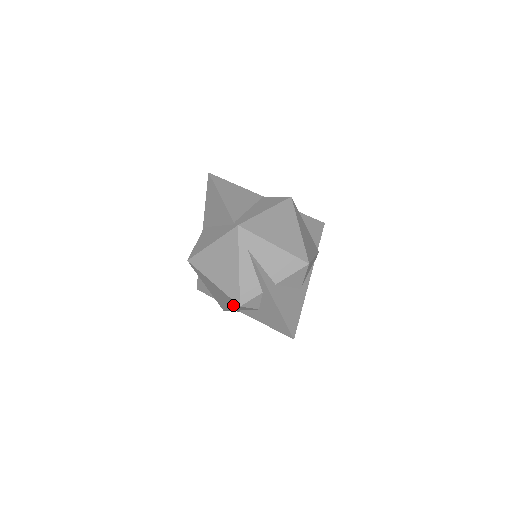
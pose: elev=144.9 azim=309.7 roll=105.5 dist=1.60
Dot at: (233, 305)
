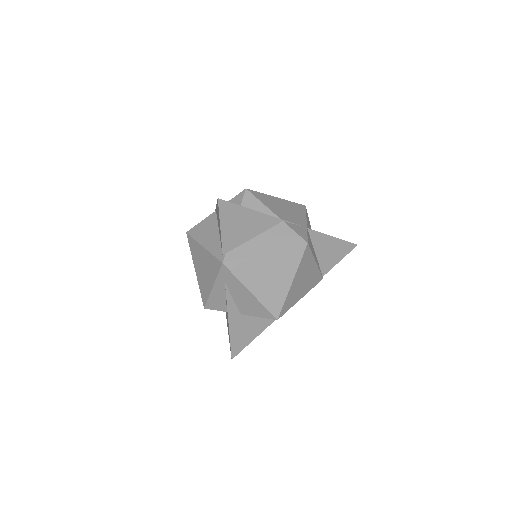
Dot at: occluded
